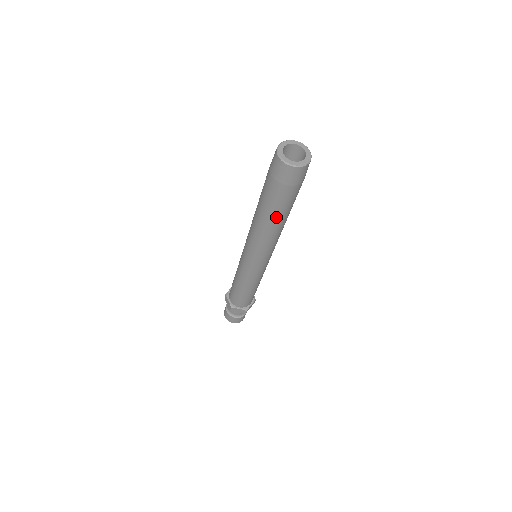
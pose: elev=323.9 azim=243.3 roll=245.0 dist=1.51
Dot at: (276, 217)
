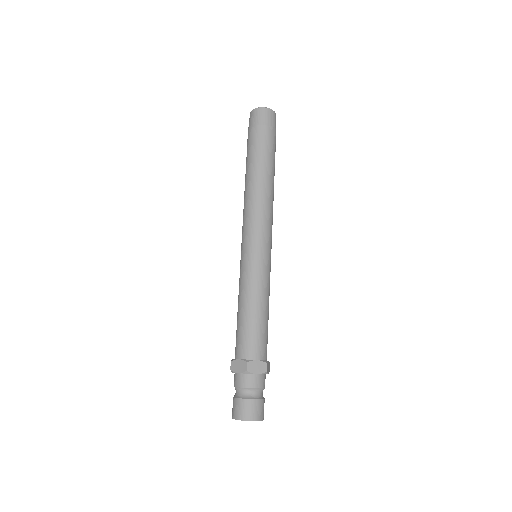
Dot at: (253, 165)
